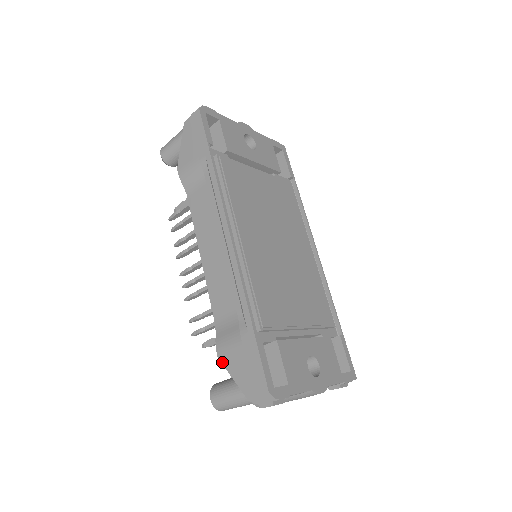
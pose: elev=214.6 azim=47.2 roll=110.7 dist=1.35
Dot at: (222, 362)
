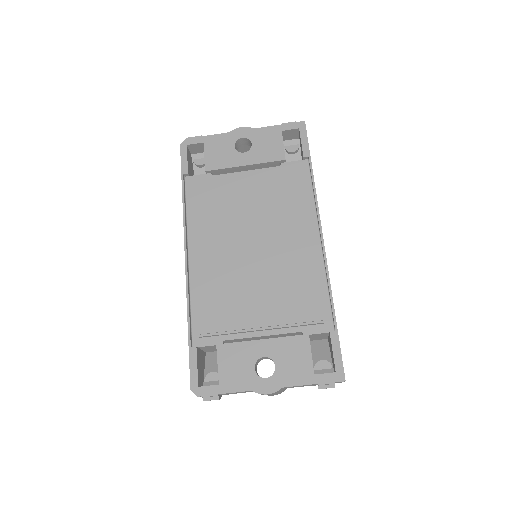
Dot at: occluded
